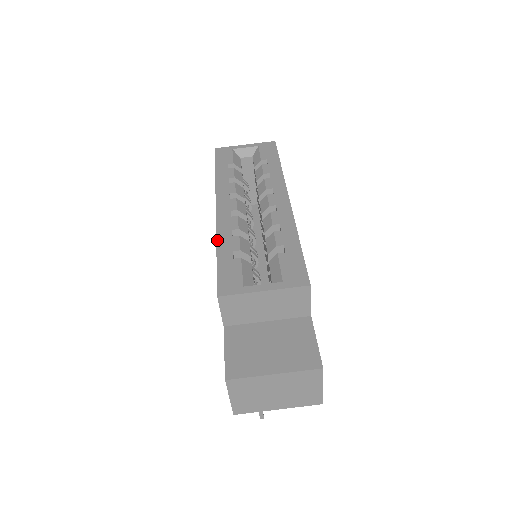
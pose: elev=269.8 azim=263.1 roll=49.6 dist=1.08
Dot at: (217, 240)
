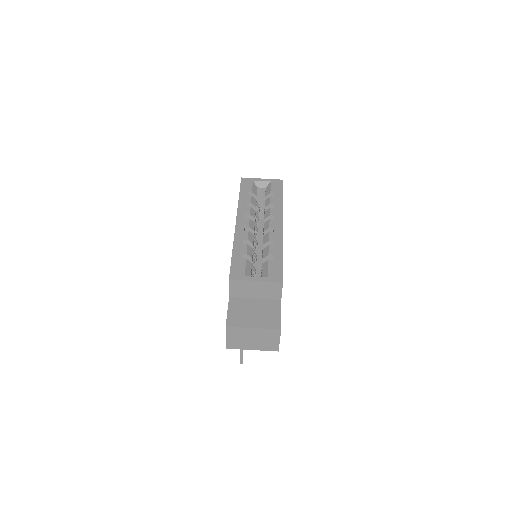
Dot at: (234, 245)
